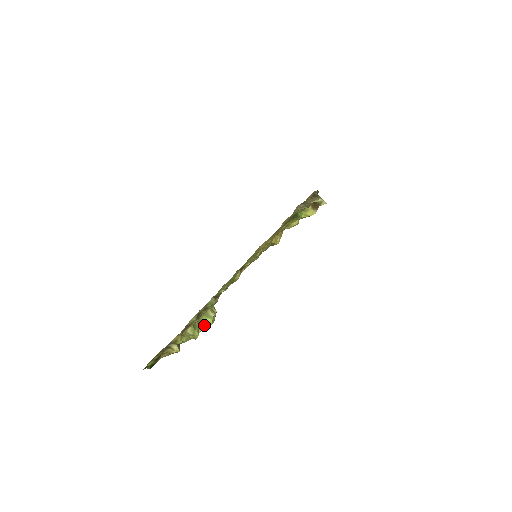
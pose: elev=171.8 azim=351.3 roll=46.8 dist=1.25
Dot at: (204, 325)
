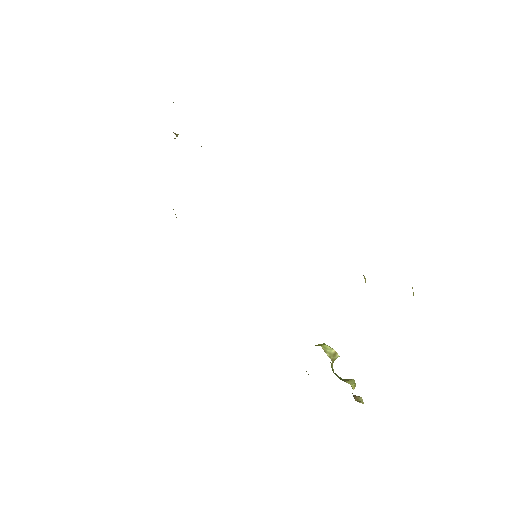
Dot at: occluded
